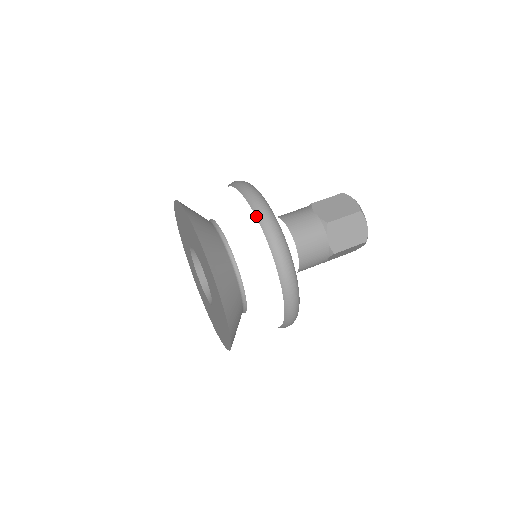
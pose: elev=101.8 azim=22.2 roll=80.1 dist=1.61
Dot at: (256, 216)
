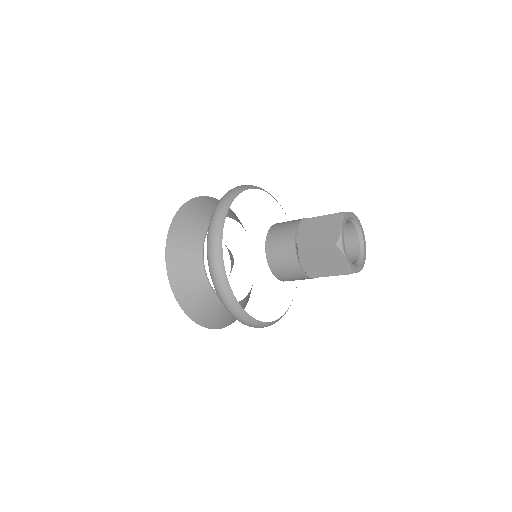
Dot at: (207, 245)
